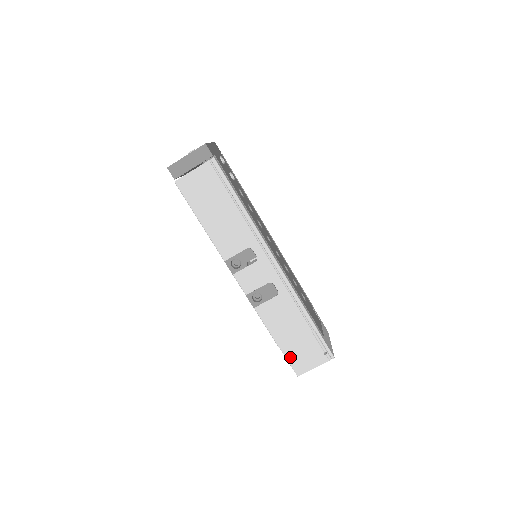
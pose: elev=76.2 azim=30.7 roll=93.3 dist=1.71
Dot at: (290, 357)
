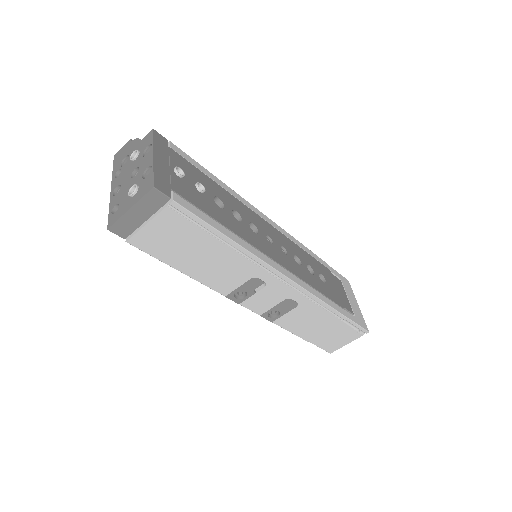
Dot at: (320, 344)
